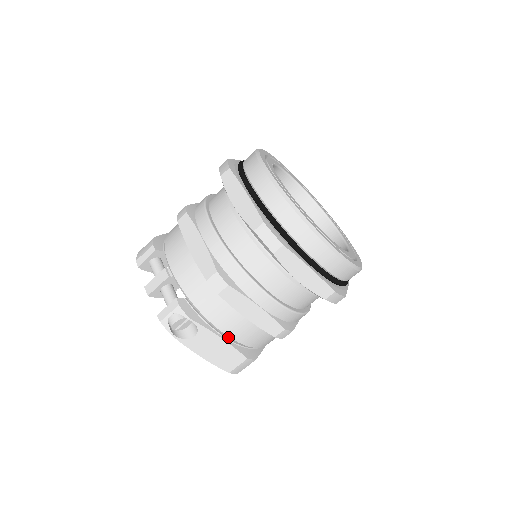
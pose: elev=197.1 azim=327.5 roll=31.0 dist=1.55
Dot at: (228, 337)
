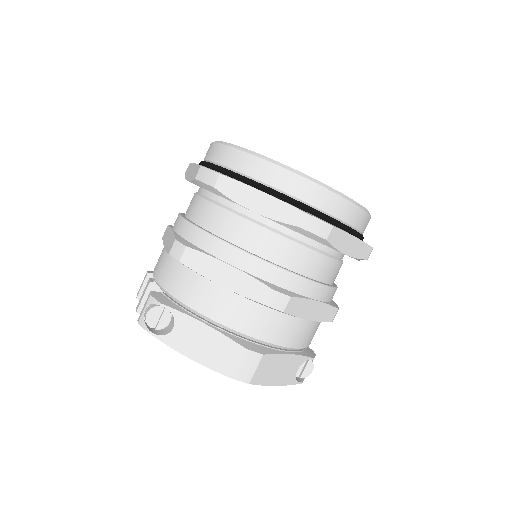
Dot at: (213, 322)
